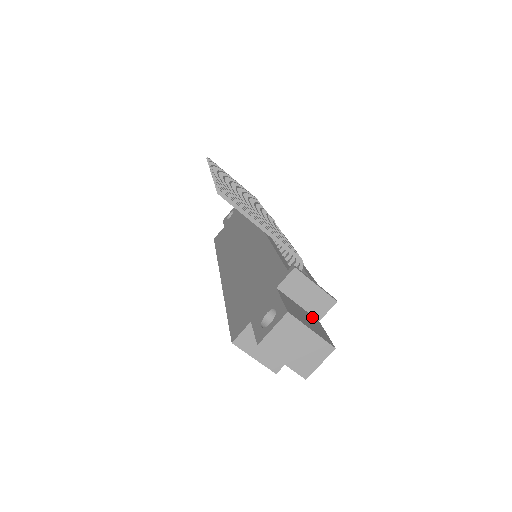
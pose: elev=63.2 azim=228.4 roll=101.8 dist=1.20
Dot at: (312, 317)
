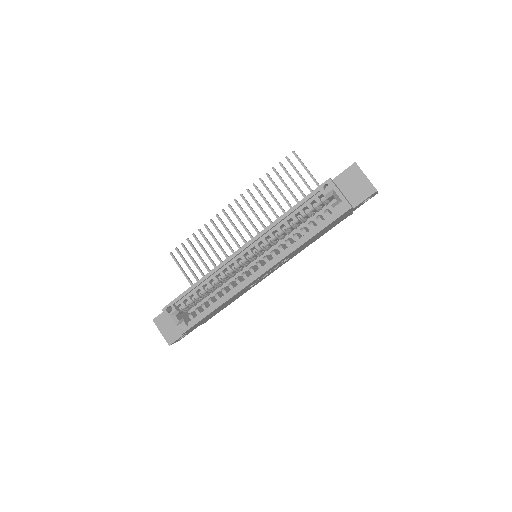
Dot at: occluded
